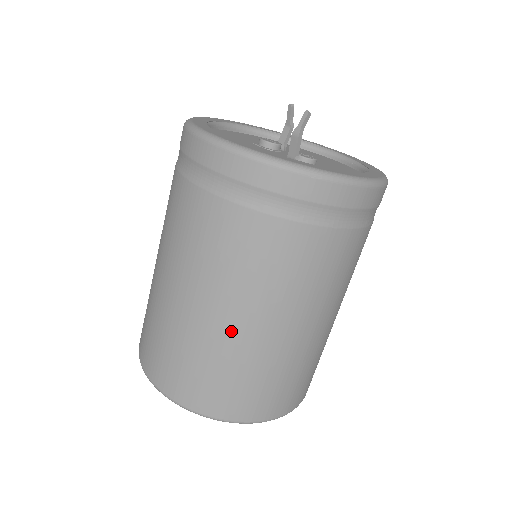
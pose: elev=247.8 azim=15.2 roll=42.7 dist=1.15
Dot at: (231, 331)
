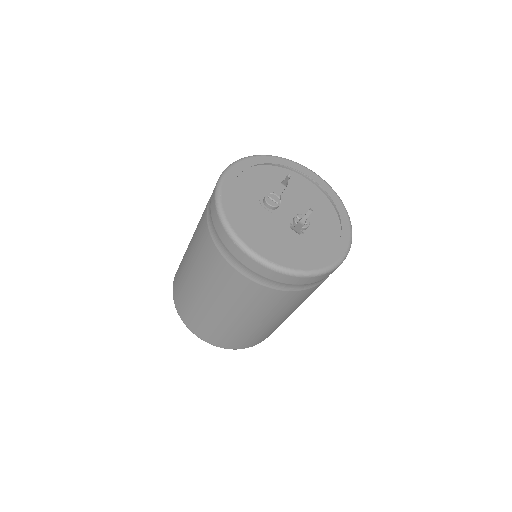
Dot at: (259, 326)
